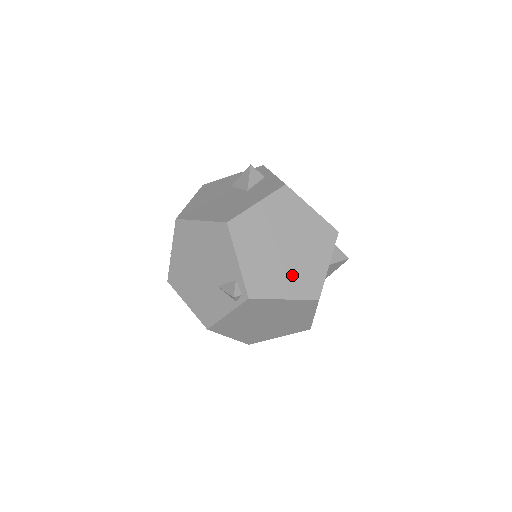
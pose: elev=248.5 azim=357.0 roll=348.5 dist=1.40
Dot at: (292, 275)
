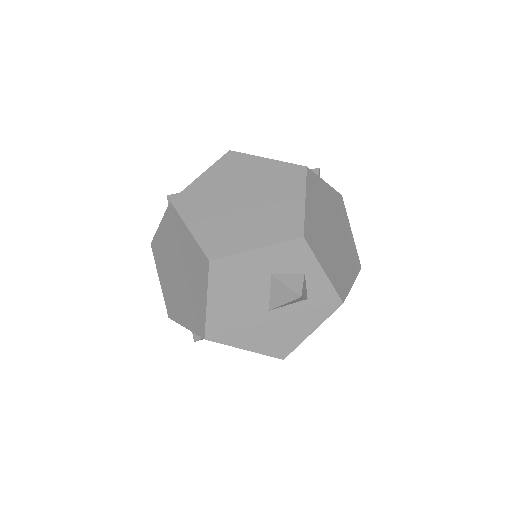
Dot at: (219, 221)
